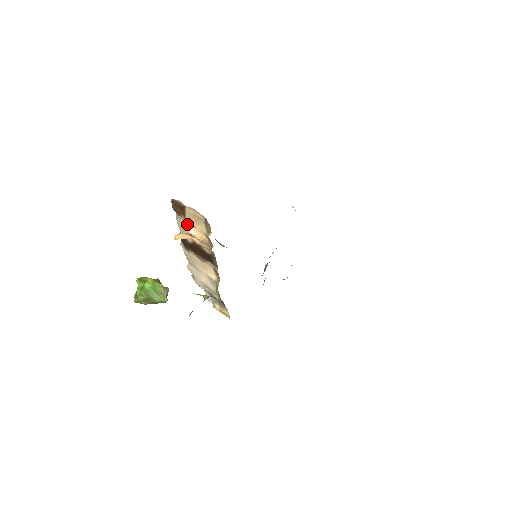
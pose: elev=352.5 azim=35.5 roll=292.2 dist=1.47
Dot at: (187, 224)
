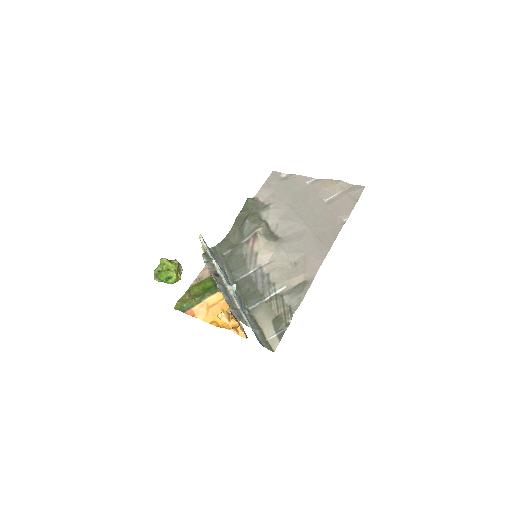
Dot at: occluded
